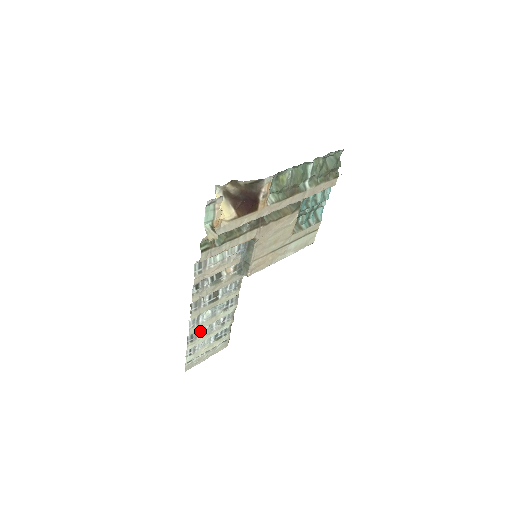
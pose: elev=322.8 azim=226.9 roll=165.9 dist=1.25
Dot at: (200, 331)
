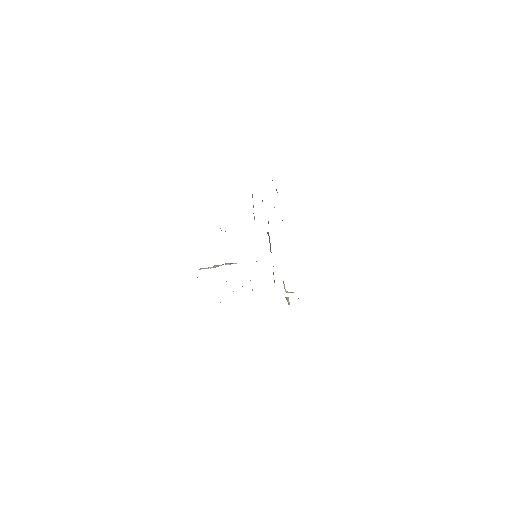
Dot at: occluded
